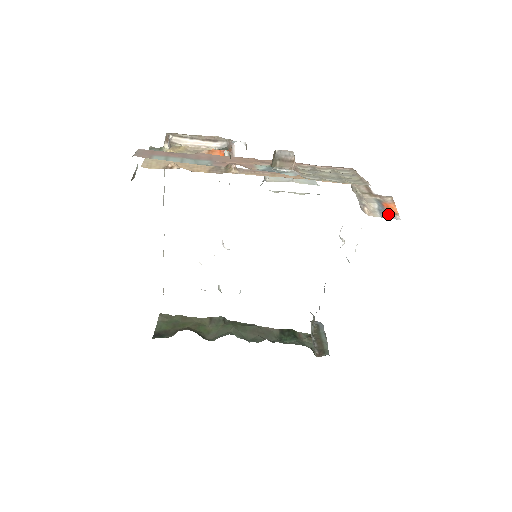
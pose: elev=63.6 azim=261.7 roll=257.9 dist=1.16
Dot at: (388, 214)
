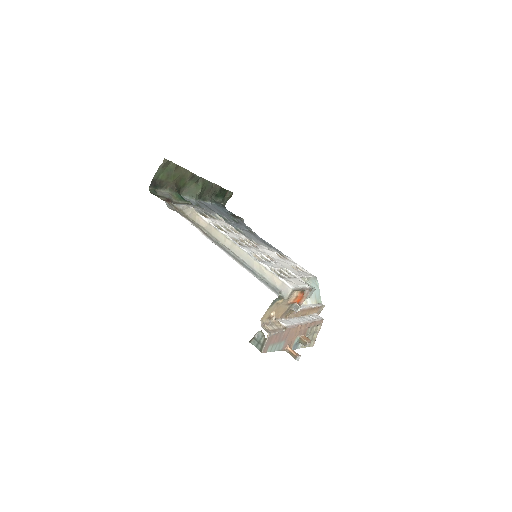
Dot at: occluded
